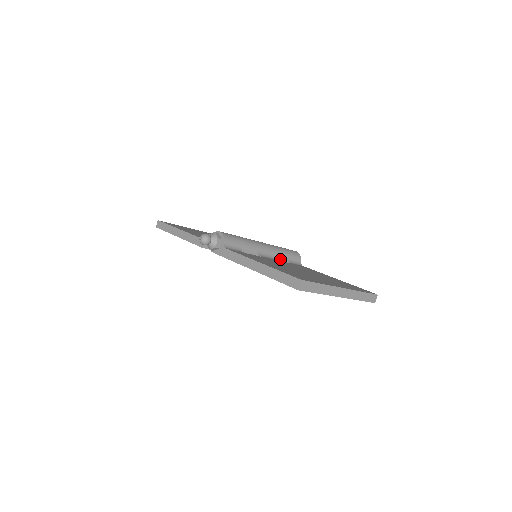
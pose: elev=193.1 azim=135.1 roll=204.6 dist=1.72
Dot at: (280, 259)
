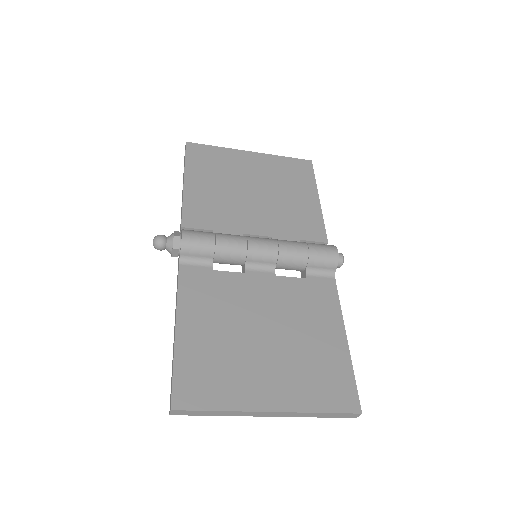
Dot at: (292, 267)
